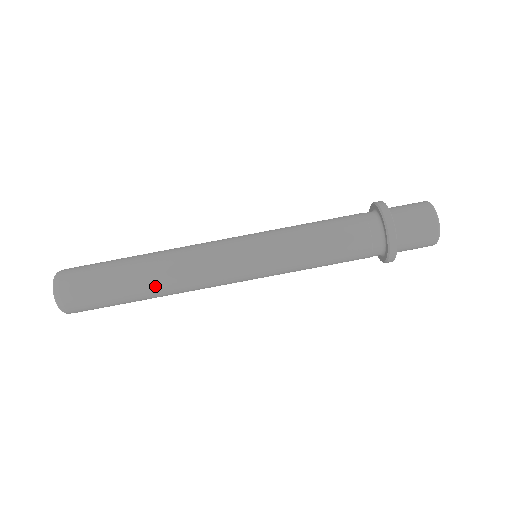
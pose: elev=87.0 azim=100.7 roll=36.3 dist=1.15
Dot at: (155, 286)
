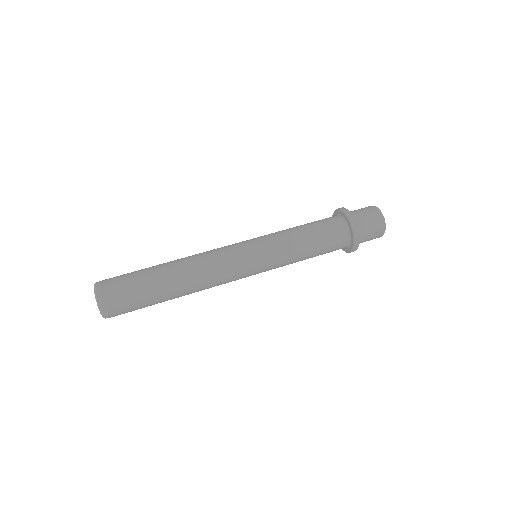
Dot at: (183, 287)
